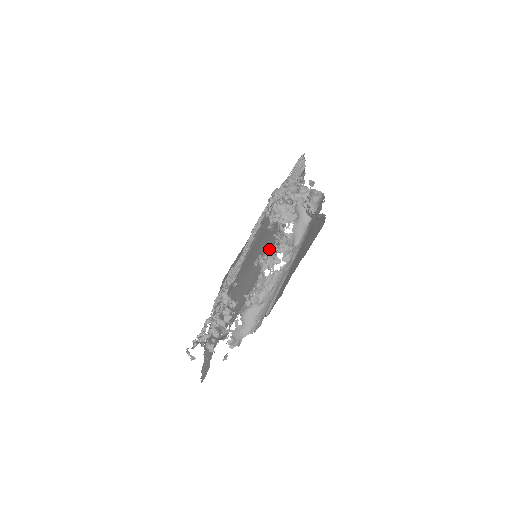
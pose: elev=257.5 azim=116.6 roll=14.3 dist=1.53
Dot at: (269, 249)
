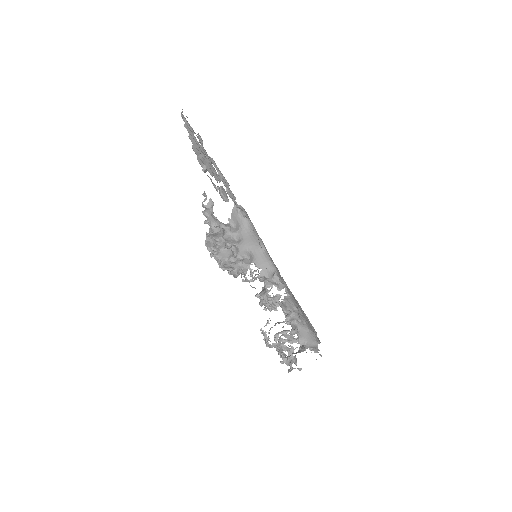
Dot at: occluded
